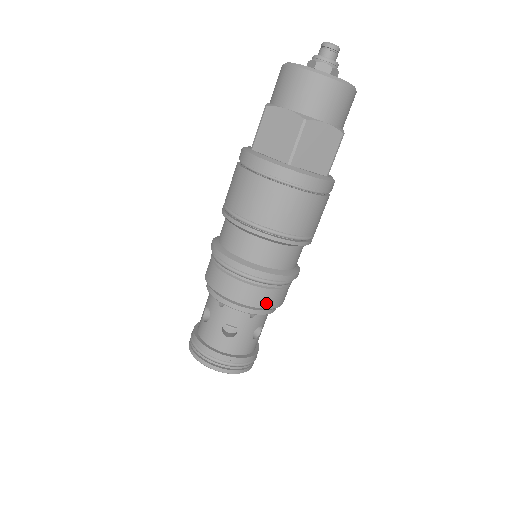
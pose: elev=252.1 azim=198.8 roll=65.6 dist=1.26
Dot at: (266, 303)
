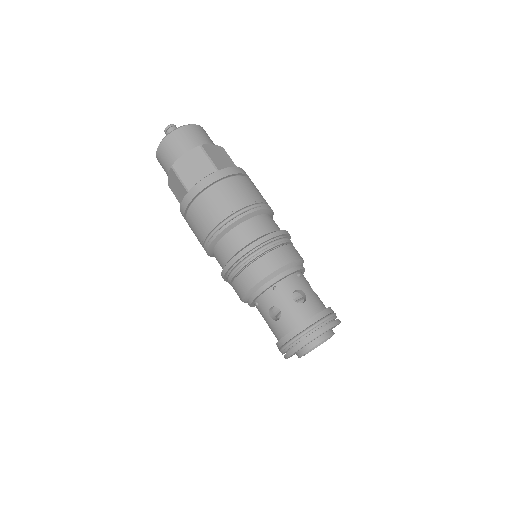
Dot at: (266, 270)
